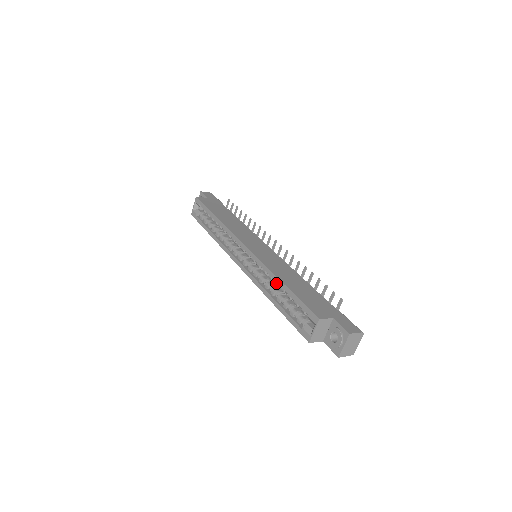
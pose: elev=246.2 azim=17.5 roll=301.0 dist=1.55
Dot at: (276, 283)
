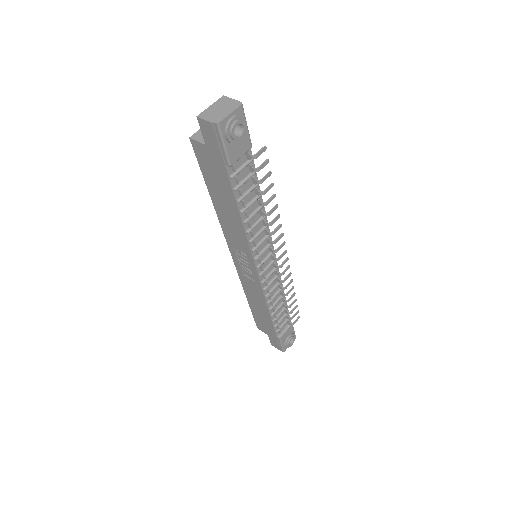
Dot at: occluded
